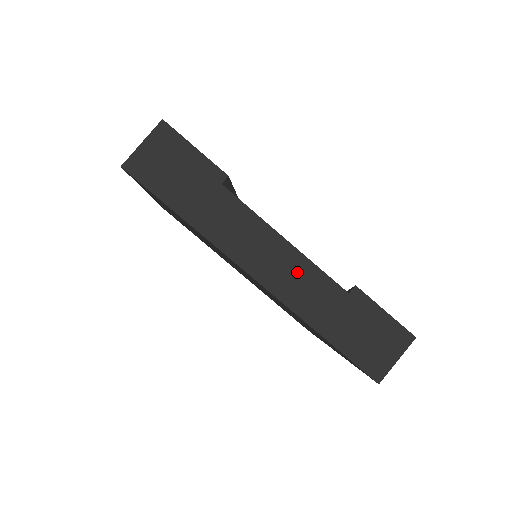
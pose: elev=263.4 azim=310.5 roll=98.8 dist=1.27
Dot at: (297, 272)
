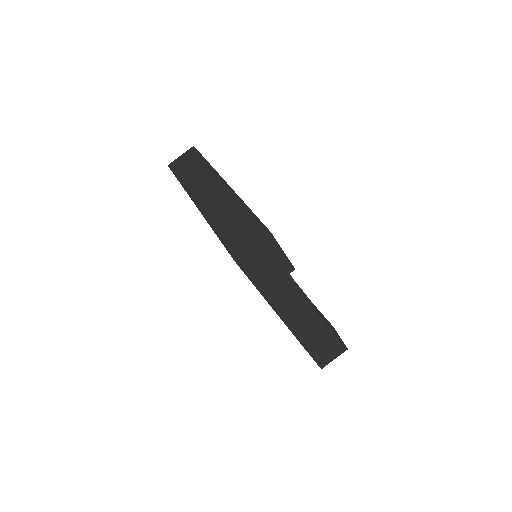
Dot at: (308, 320)
